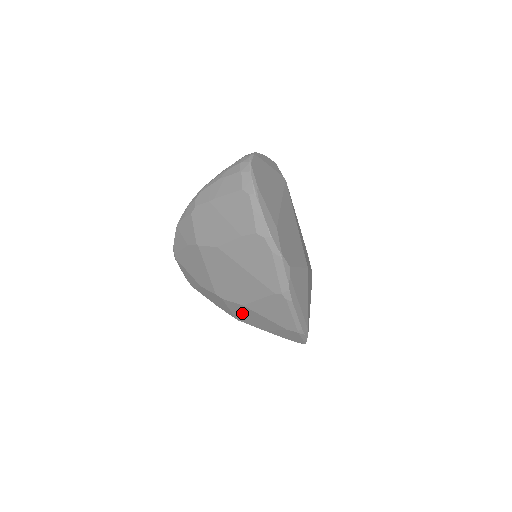
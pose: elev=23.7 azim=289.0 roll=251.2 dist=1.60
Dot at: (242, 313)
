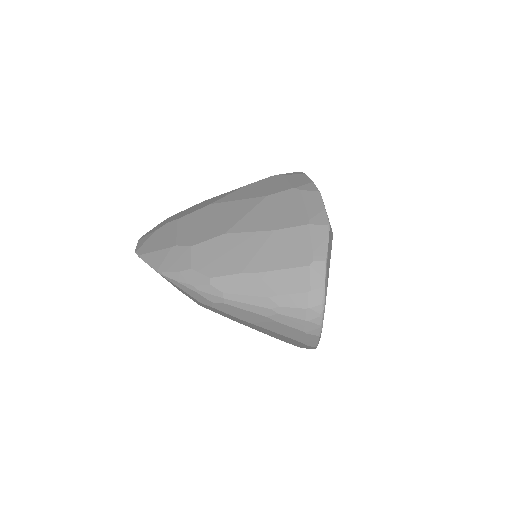
Dot at: occluded
